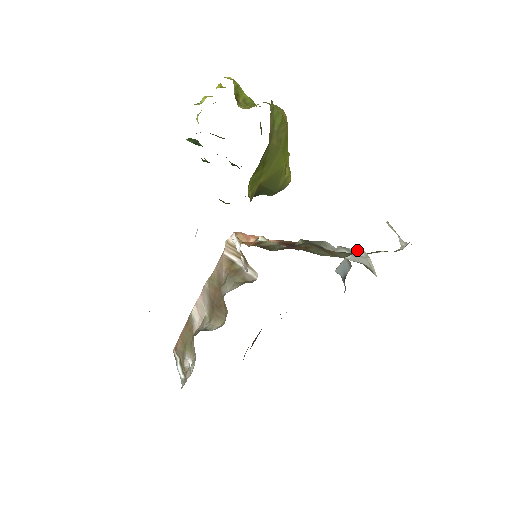
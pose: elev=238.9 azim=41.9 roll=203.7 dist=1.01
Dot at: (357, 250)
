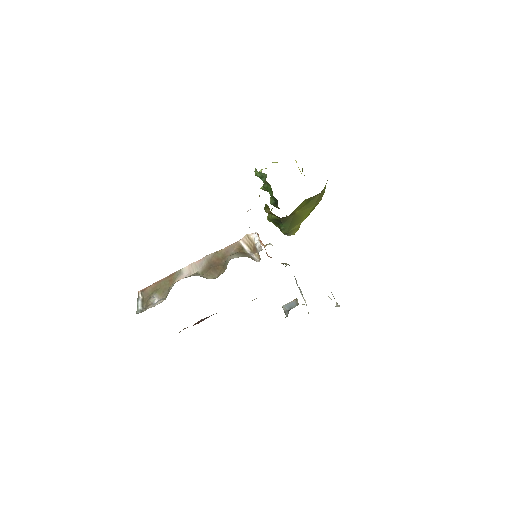
Dot at: occluded
